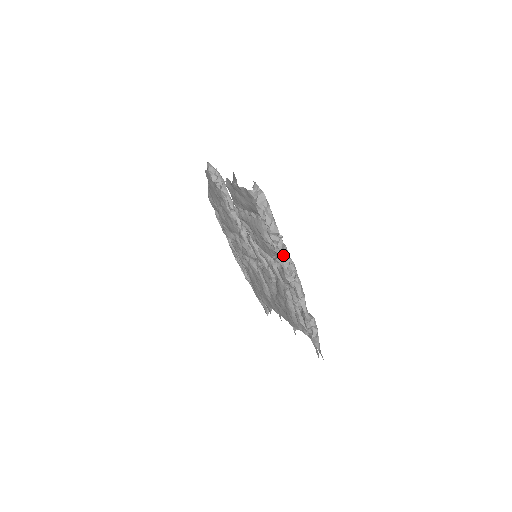
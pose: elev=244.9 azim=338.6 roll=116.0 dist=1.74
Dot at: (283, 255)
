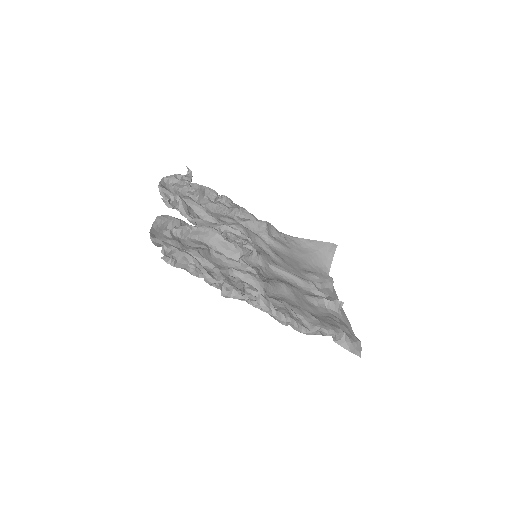
Dot at: occluded
